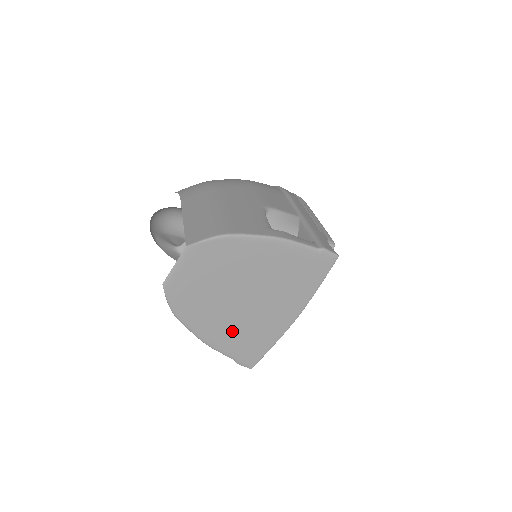
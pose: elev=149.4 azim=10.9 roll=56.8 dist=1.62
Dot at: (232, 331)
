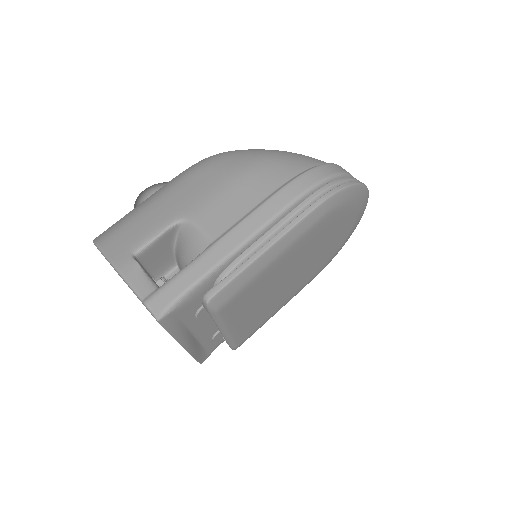
Dot at: occluded
